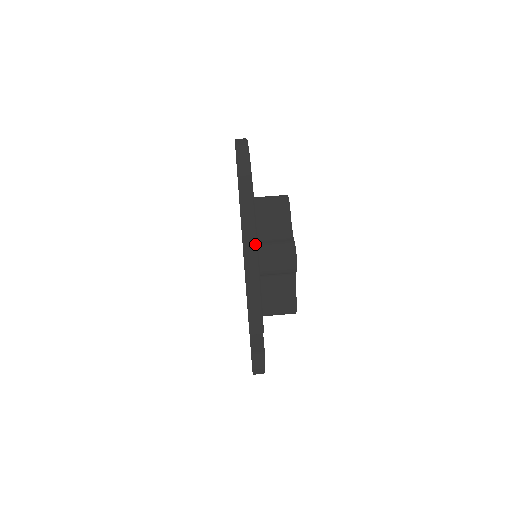
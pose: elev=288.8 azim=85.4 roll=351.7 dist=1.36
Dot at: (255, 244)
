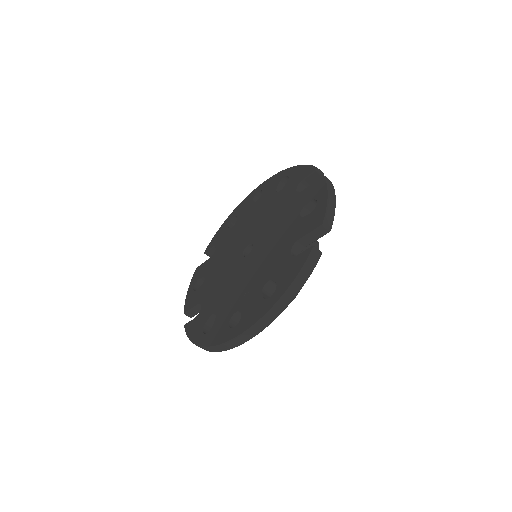
Dot at: (212, 351)
